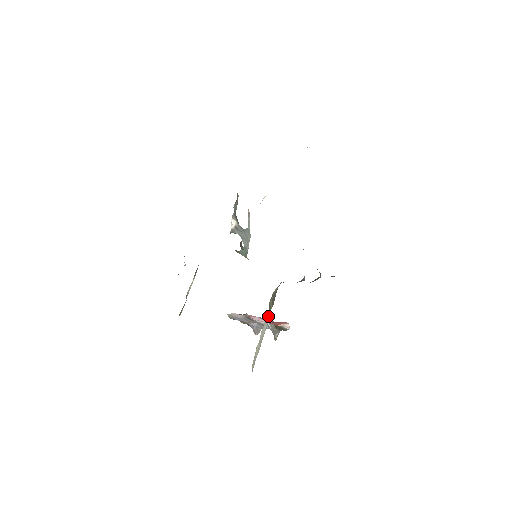
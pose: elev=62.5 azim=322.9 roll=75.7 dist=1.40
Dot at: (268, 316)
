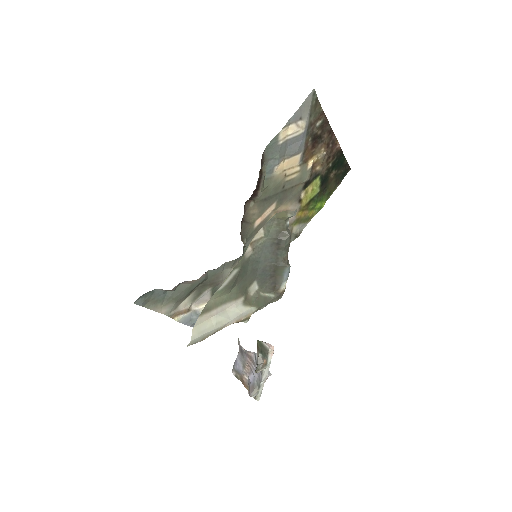
Dot at: (243, 308)
